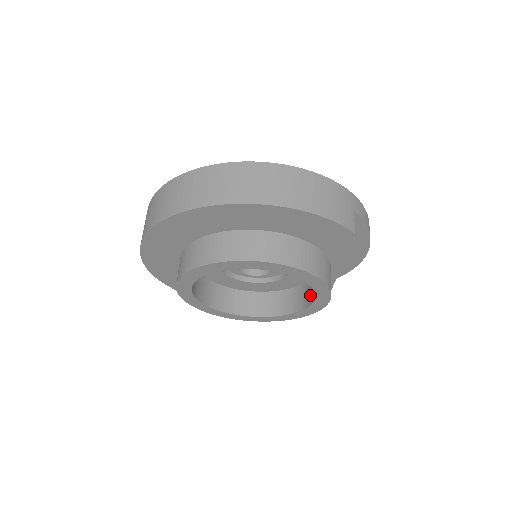
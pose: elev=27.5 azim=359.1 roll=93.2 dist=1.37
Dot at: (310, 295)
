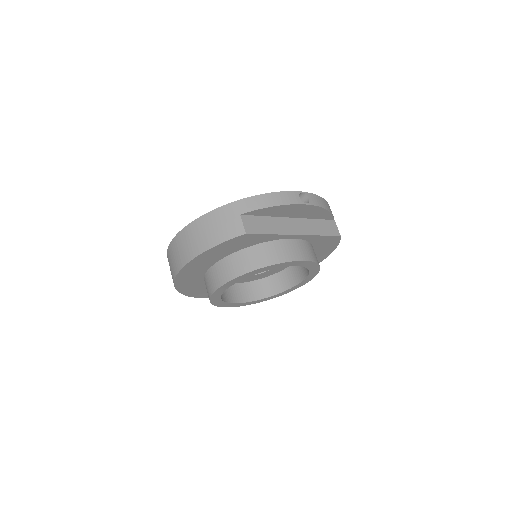
Dot at: occluded
